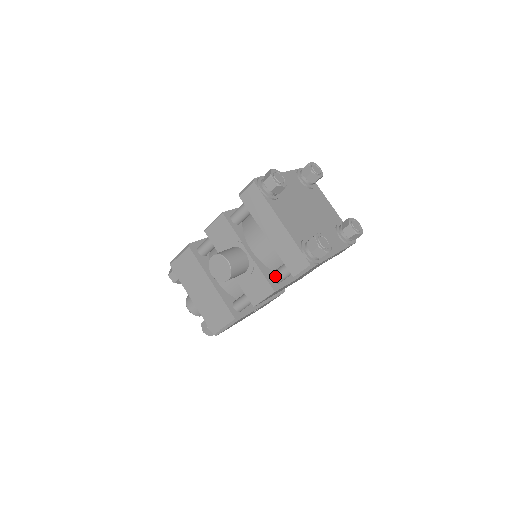
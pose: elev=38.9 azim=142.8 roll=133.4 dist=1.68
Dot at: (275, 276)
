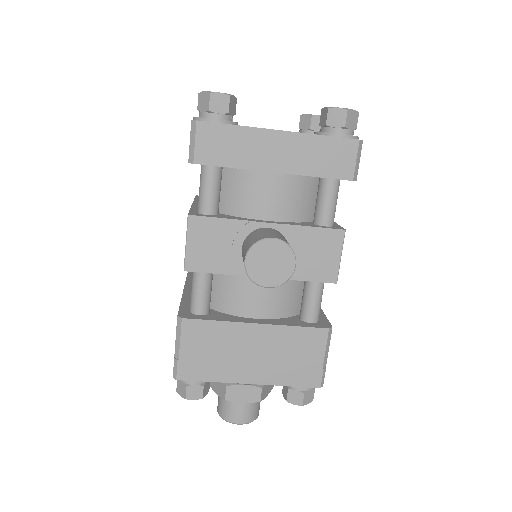
Dot at: (325, 215)
